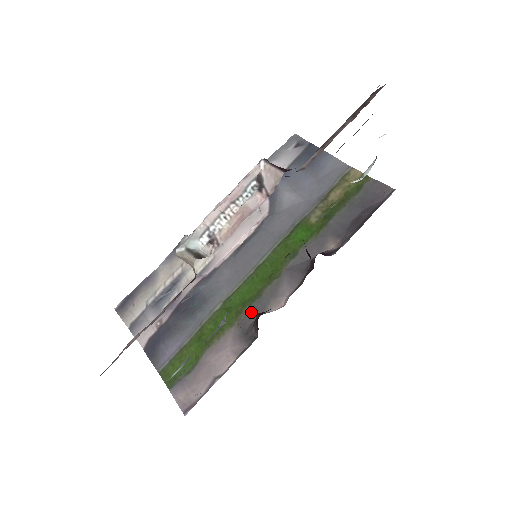
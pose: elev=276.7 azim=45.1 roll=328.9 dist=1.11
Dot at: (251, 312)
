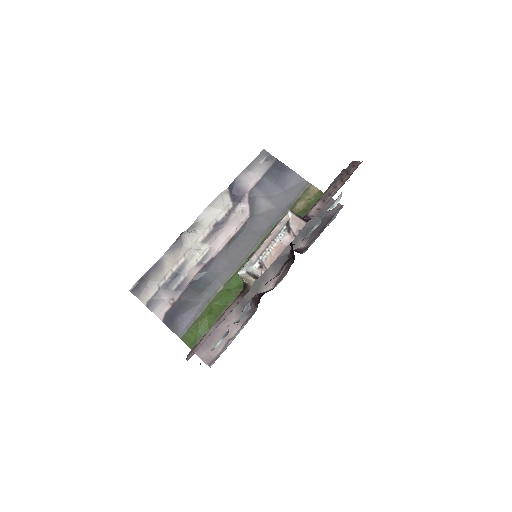
Dot at: (248, 292)
